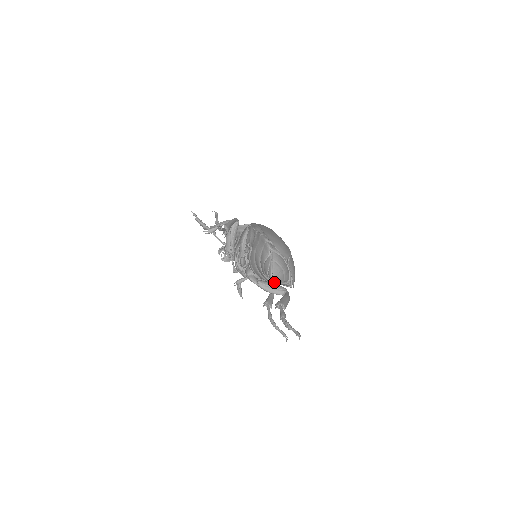
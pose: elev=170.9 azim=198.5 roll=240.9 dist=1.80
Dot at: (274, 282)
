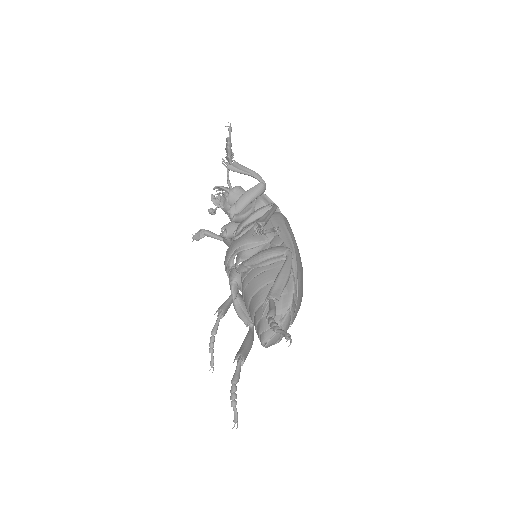
Dot at: occluded
